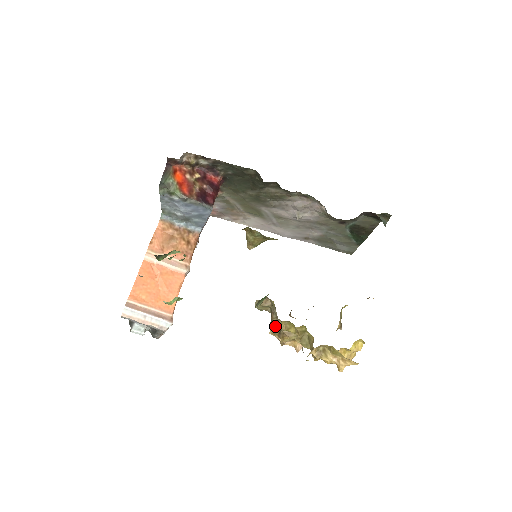
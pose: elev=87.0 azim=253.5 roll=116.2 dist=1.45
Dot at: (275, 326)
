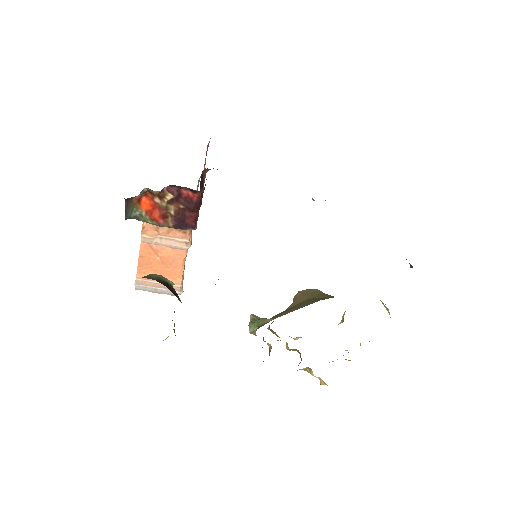
Dot at: (267, 343)
